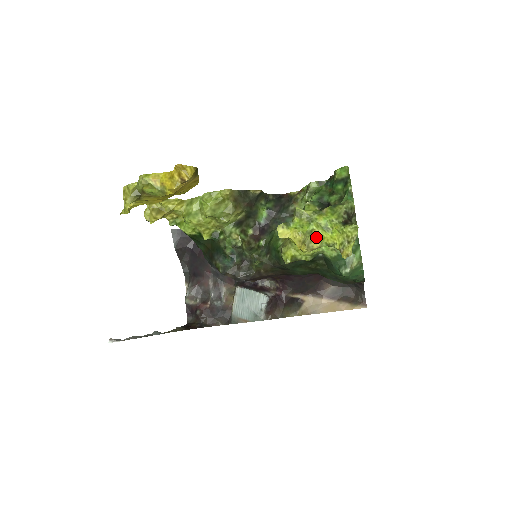
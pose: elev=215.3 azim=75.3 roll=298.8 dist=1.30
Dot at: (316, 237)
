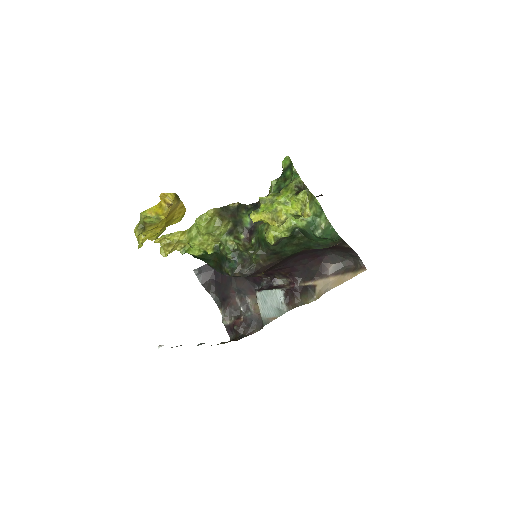
Dot at: (281, 212)
